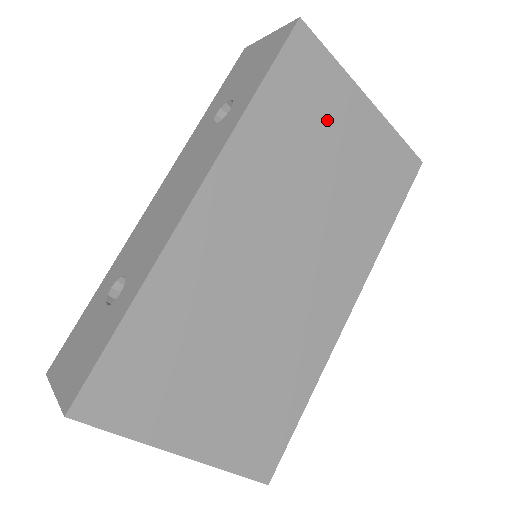
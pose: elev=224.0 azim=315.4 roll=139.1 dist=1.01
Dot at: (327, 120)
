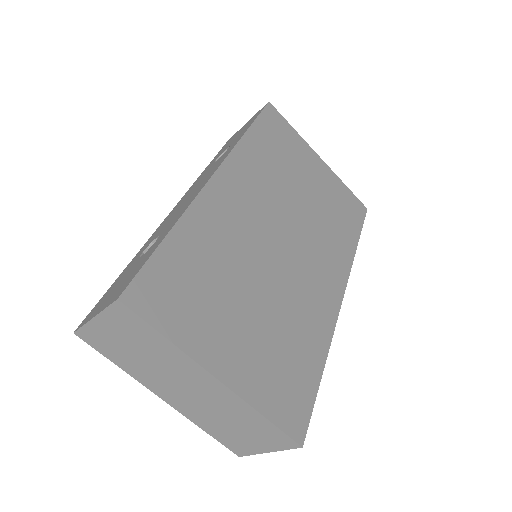
Dot at: (296, 160)
